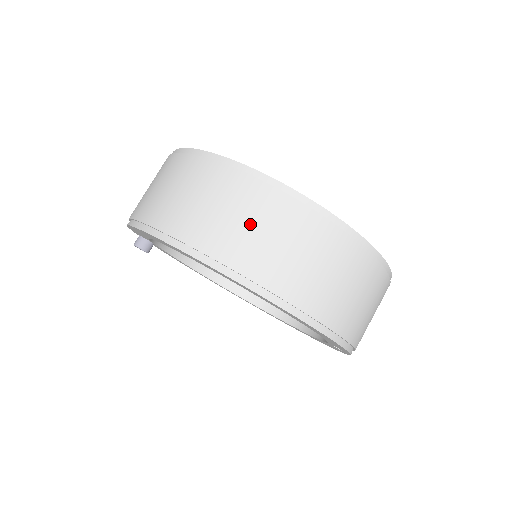
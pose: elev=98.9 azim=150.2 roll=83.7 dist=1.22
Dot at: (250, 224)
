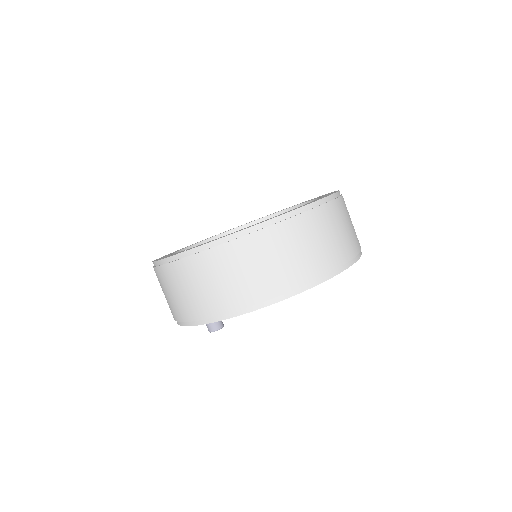
Dot at: (344, 228)
